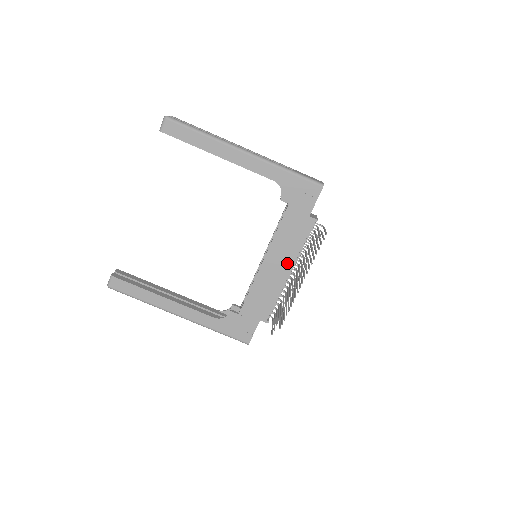
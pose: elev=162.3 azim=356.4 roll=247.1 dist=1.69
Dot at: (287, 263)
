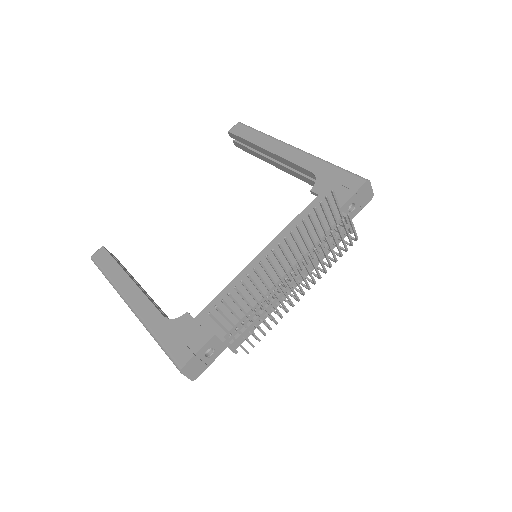
Dot at: (287, 261)
